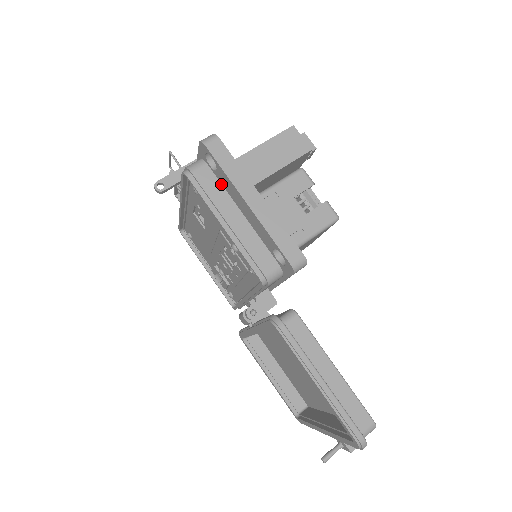
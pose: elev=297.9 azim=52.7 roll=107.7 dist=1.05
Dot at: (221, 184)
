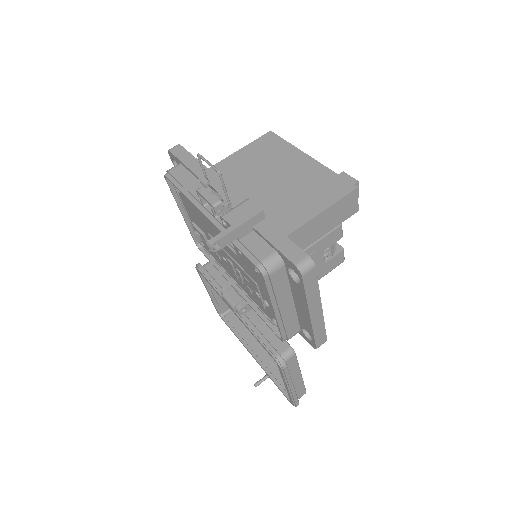
Dot at: (288, 281)
